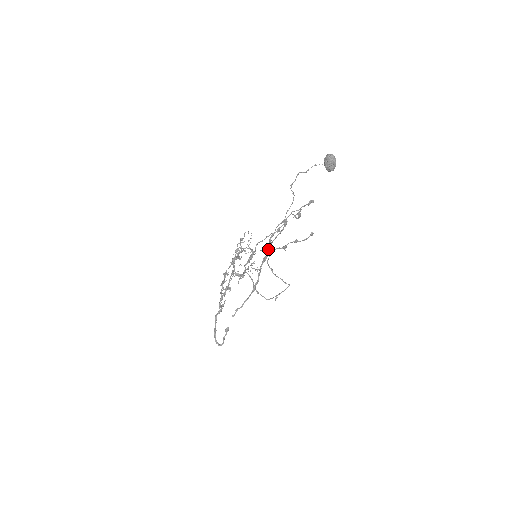
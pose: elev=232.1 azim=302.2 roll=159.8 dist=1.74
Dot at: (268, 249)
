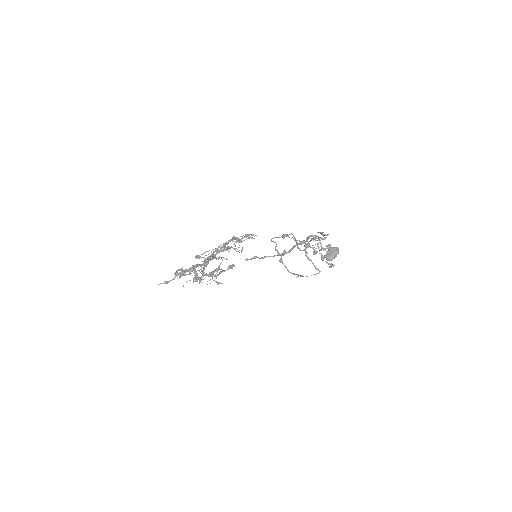
Dot at: (308, 239)
